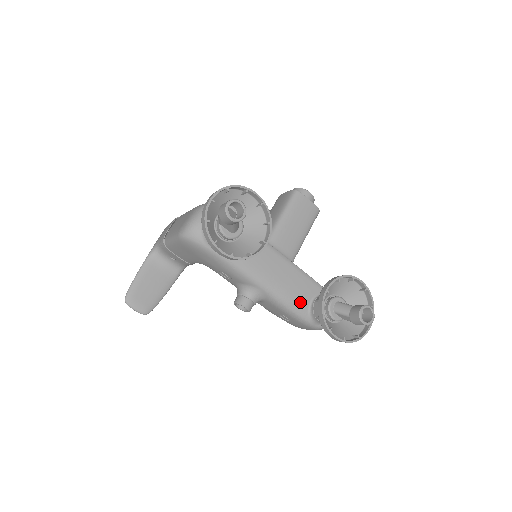
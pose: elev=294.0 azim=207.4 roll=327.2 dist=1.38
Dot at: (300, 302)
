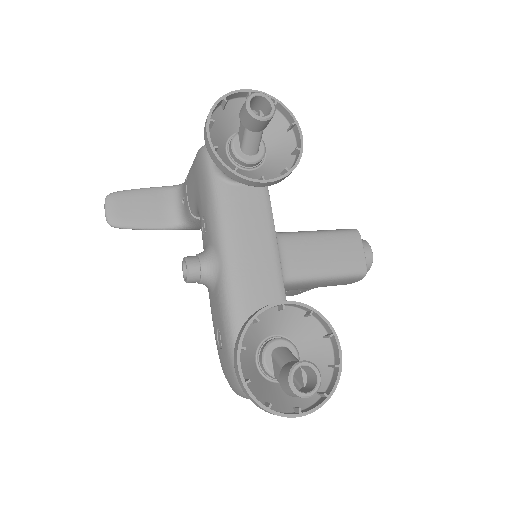
Dot at: occluded
